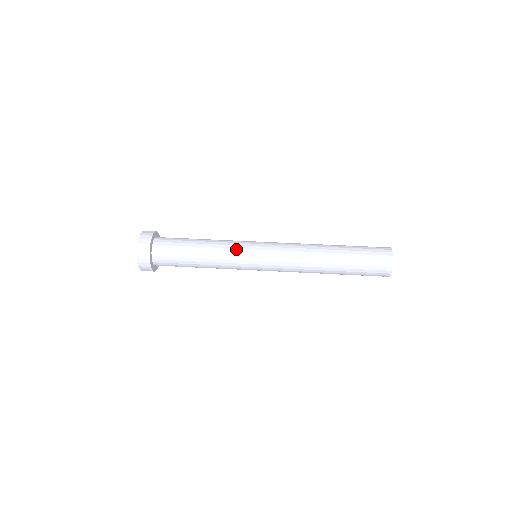
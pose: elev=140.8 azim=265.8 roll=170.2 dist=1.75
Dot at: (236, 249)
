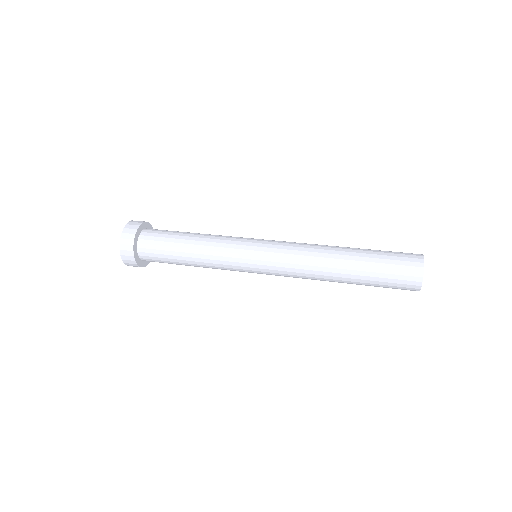
Dot at: (229, 258)
